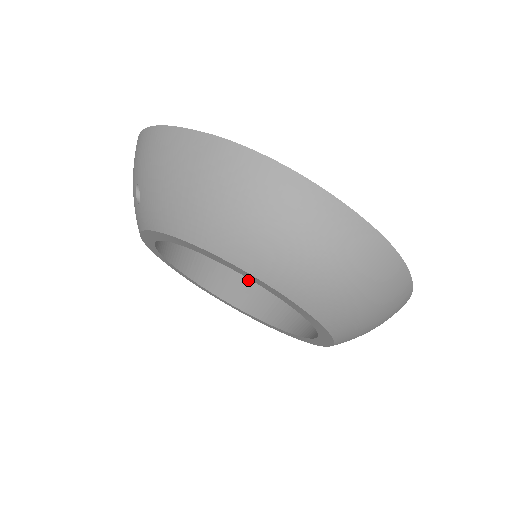
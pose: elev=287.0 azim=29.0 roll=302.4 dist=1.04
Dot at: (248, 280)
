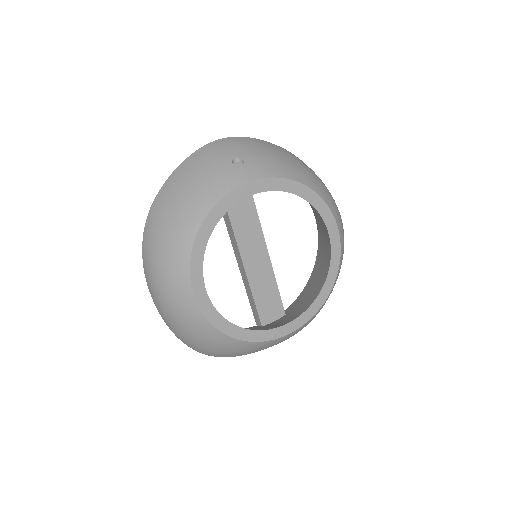
Dot at: occluded
